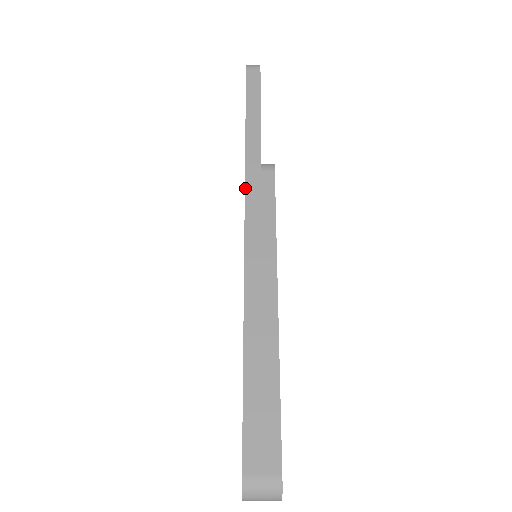
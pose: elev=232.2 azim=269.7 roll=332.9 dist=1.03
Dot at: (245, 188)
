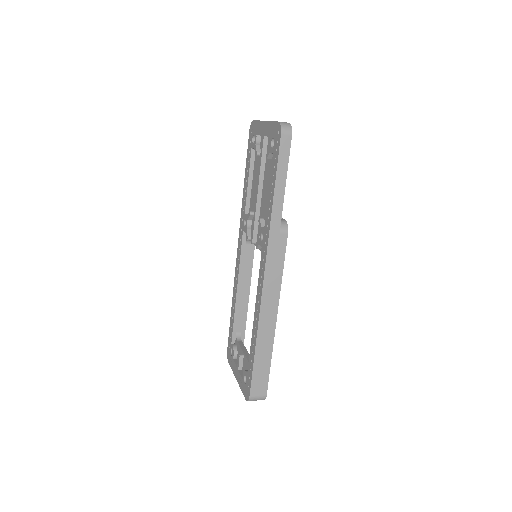
Dot at: (268, 247)
